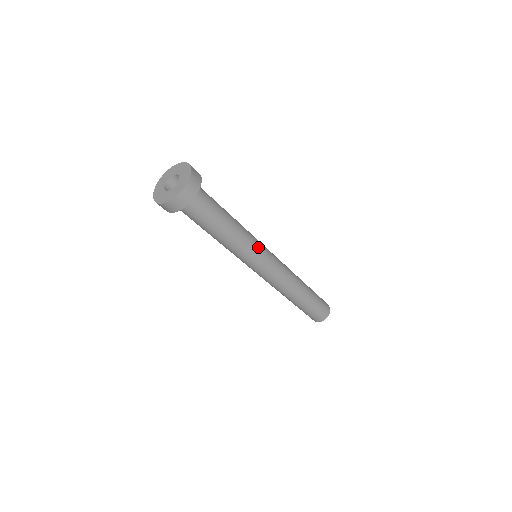
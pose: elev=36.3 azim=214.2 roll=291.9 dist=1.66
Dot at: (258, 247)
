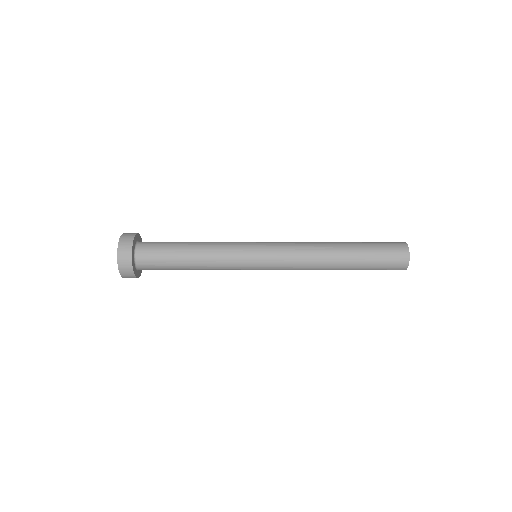
Dot at: (240, 242)
